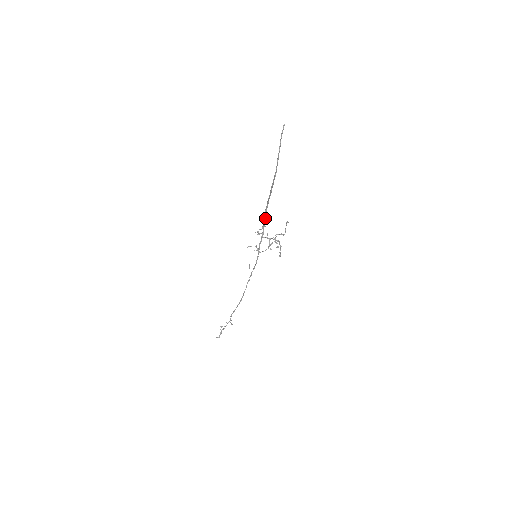
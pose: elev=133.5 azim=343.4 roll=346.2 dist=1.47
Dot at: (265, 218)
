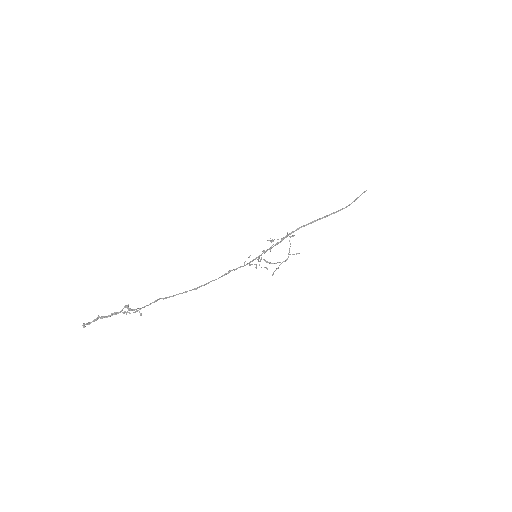
Dot at: occluded
